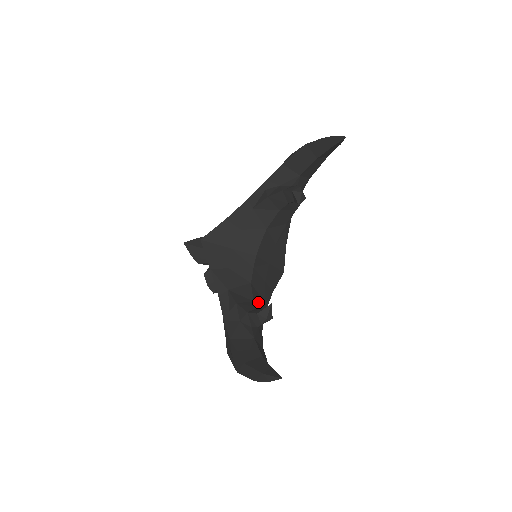
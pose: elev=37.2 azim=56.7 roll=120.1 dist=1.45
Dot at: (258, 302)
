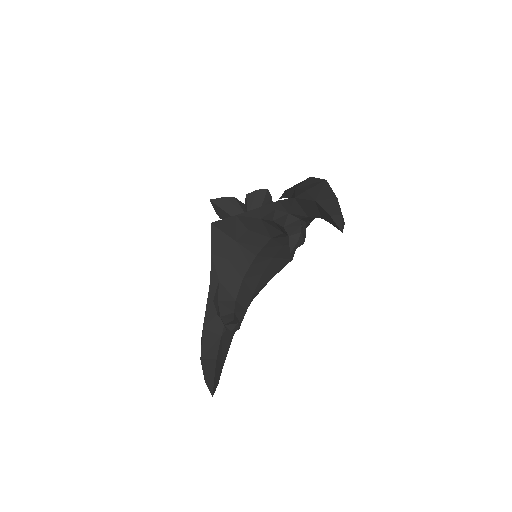
Dot at: (243, 298)
